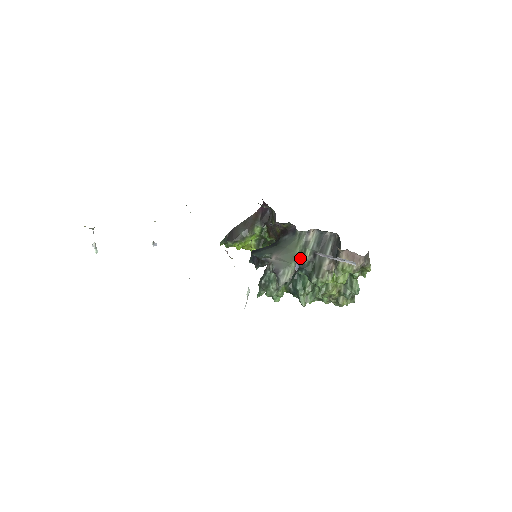
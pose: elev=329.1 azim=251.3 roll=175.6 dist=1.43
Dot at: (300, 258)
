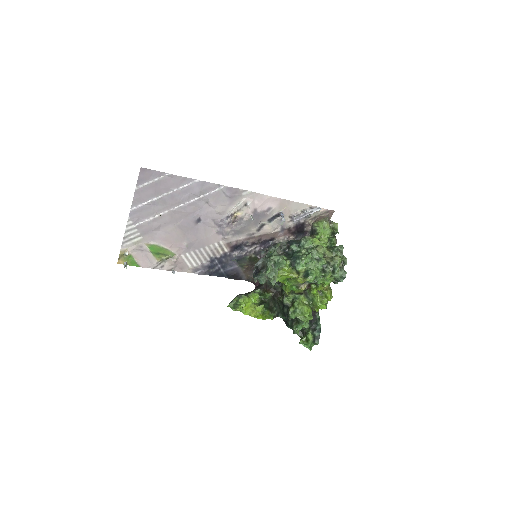
Dot at: occluded
